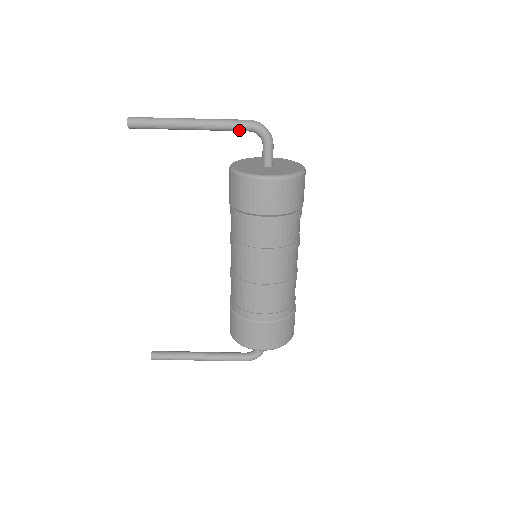
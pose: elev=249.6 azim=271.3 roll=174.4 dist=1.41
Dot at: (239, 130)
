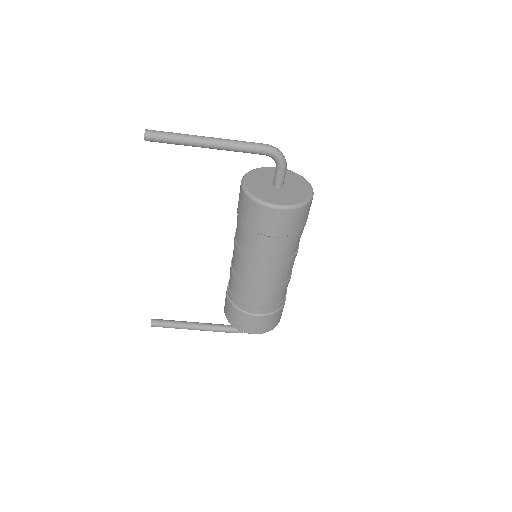
Dot at: (255, 153)
